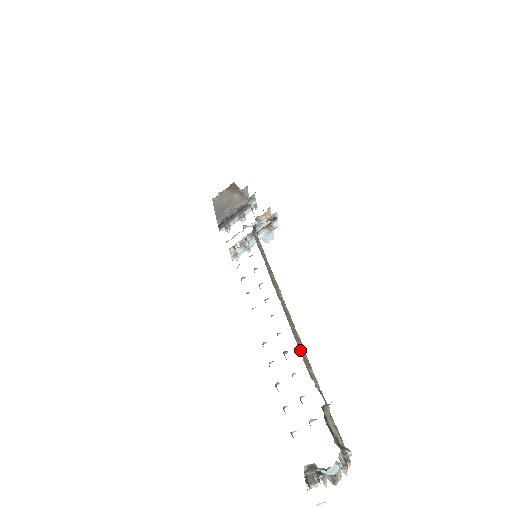
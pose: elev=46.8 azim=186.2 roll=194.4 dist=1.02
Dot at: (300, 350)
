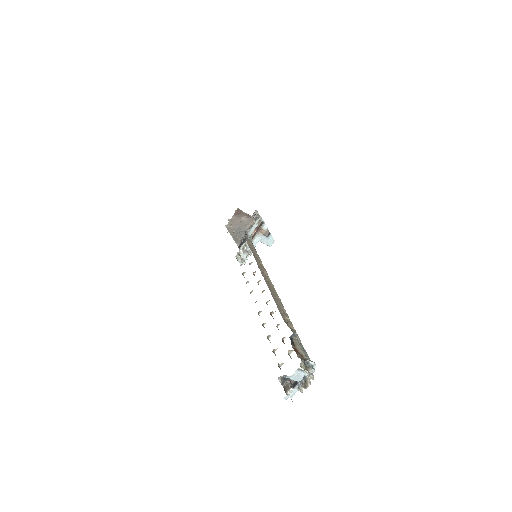
Dot at: (277, 306)
